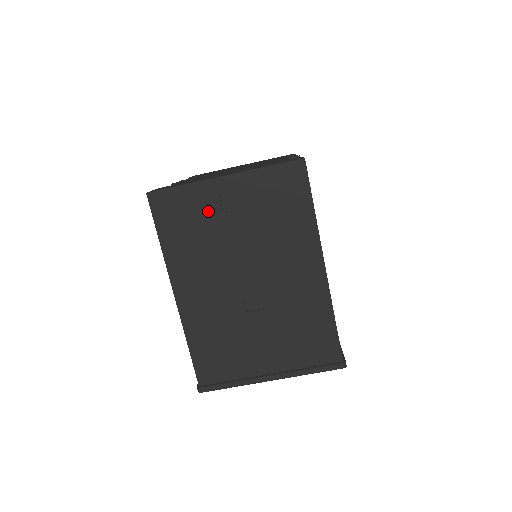
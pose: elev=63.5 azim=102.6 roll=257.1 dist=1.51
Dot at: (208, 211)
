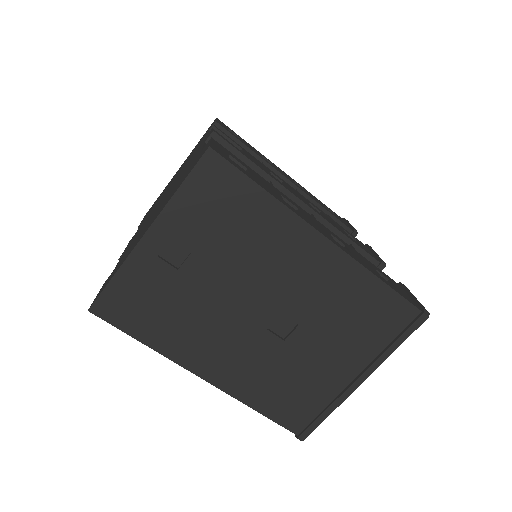
Dot at: (161, 280)
